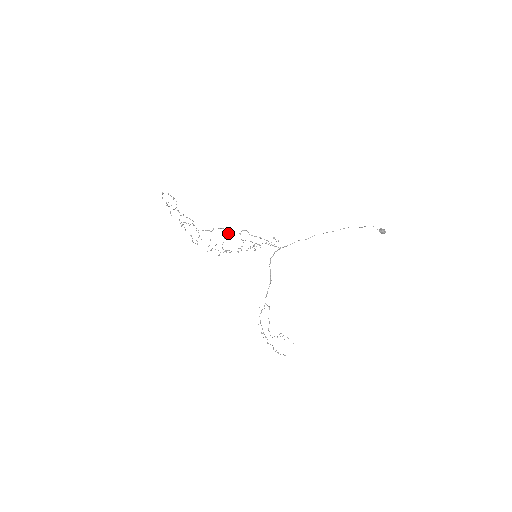
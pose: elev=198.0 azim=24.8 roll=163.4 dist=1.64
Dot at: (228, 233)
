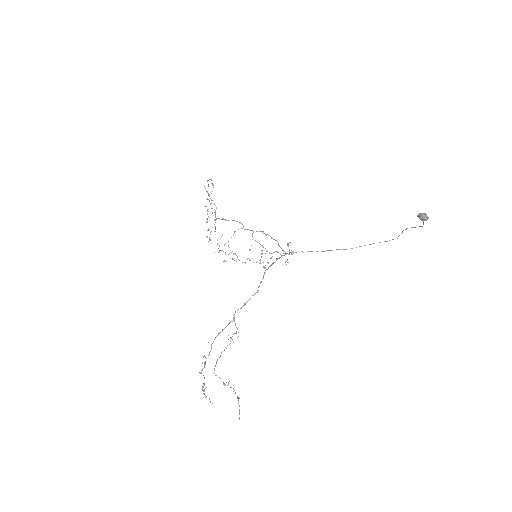
Dot at: (242, 228)
